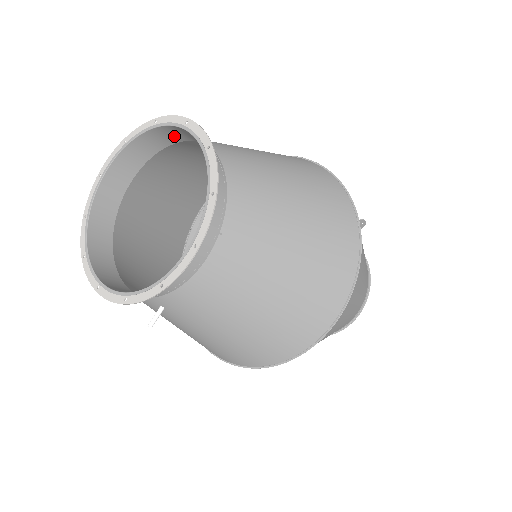
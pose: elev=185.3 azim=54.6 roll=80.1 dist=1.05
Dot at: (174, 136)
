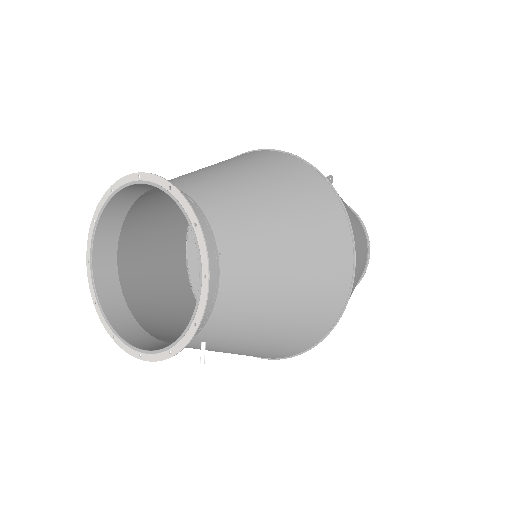
Dot at: (133, 193)
